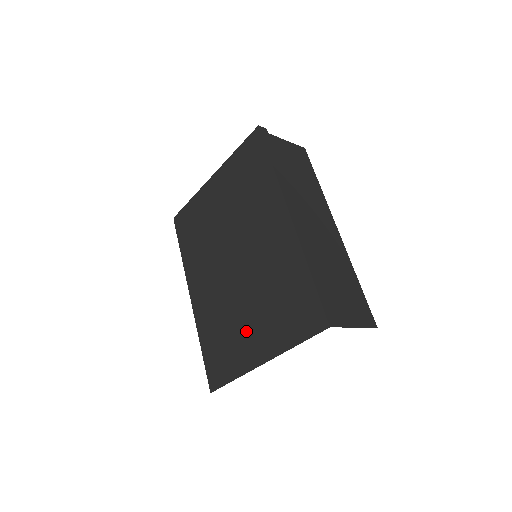
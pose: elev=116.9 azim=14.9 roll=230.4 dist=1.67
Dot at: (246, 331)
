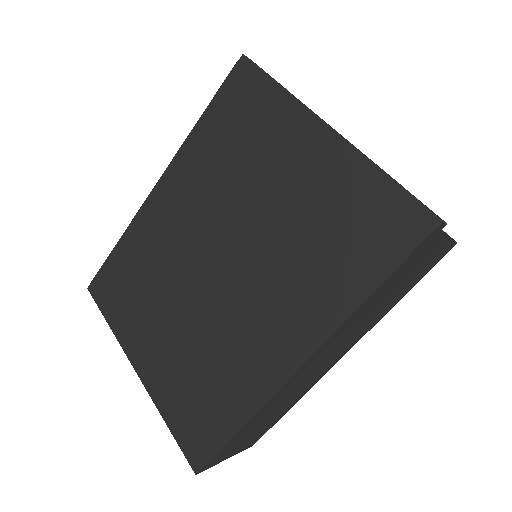
Dot at: (154, 328)
